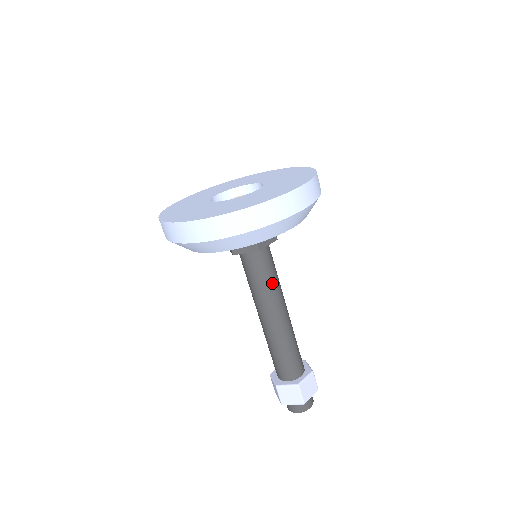
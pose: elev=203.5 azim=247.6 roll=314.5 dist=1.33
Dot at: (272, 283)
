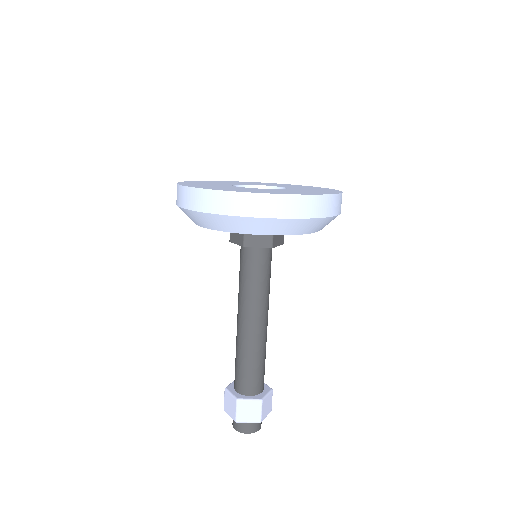
Dot at: (267, 286)
